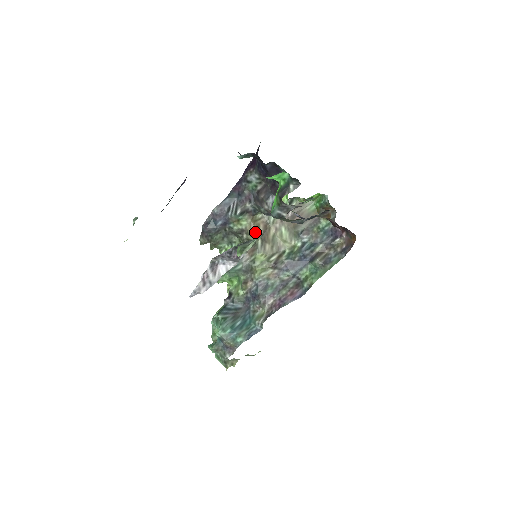
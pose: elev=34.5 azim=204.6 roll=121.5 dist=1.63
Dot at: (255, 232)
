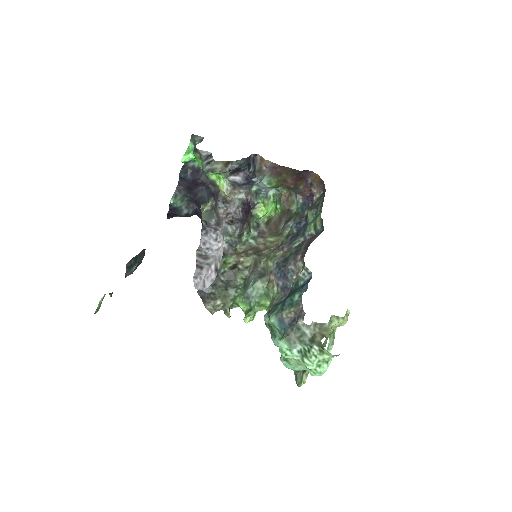
Dot at: (246, 256)
